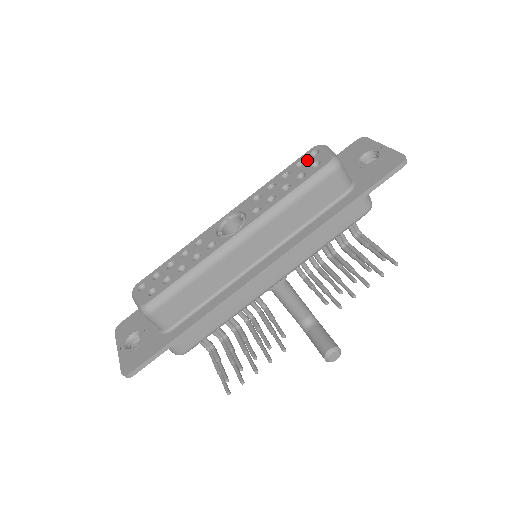
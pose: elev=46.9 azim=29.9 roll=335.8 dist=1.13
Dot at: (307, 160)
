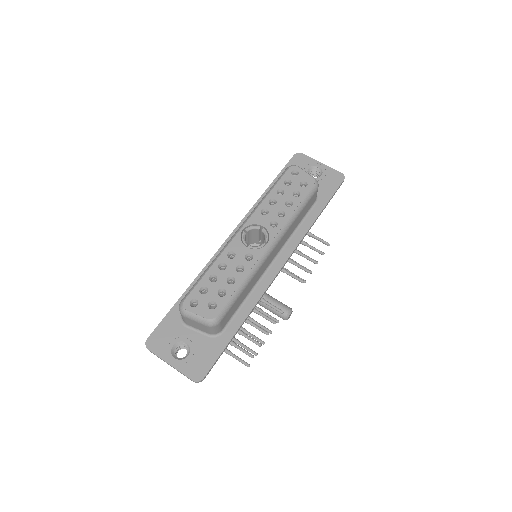
Dot at: (293, 179)
